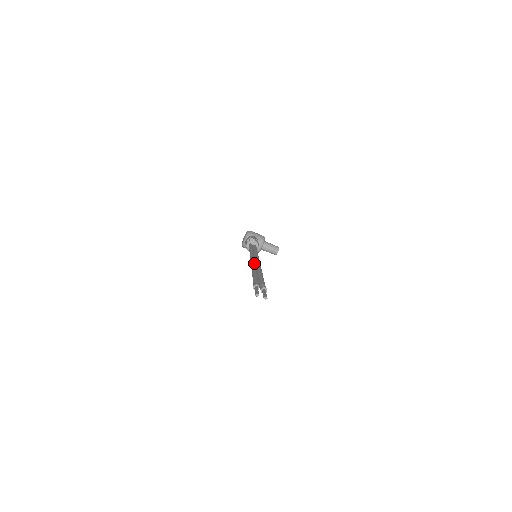
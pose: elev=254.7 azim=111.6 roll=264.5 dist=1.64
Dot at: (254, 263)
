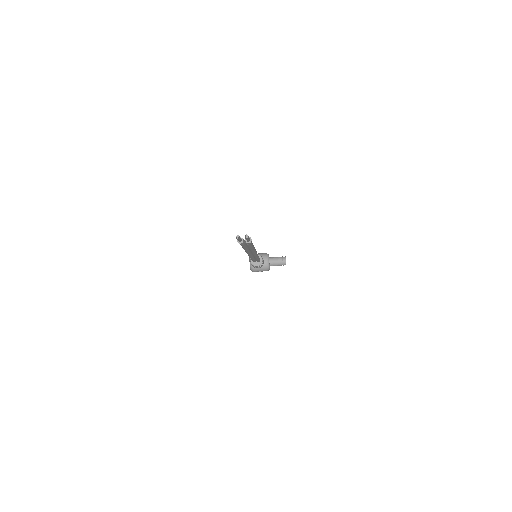
Dot at: occluded
